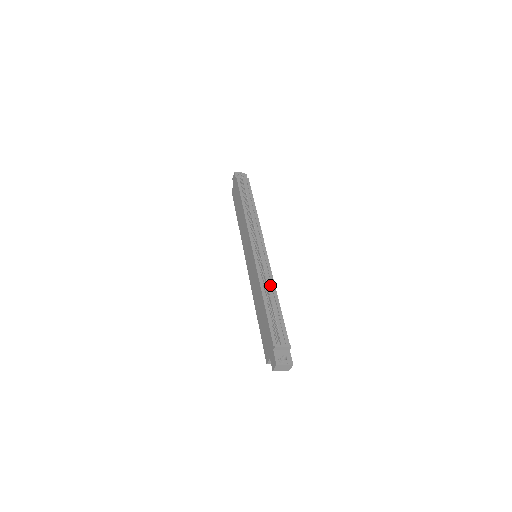
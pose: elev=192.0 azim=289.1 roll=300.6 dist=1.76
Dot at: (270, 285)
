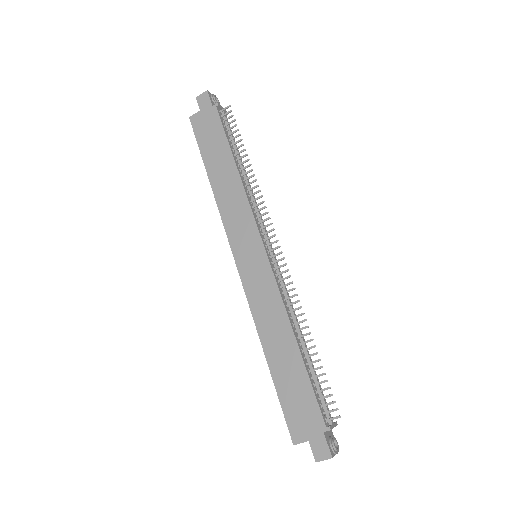
Dot at: occluded
